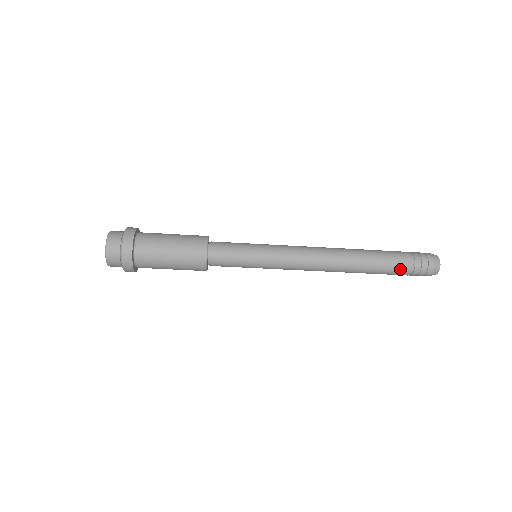
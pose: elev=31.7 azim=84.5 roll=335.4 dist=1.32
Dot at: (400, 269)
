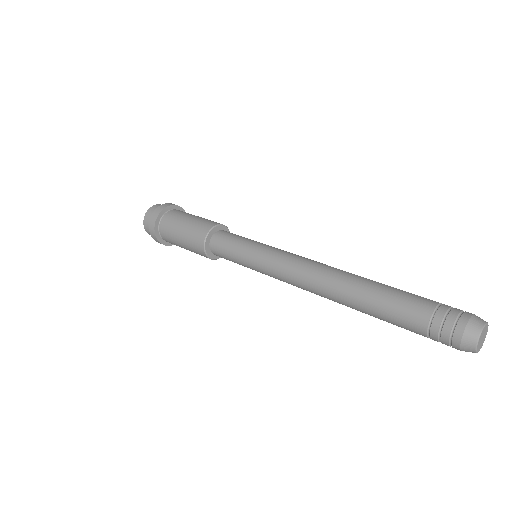
Dot at: occluded
